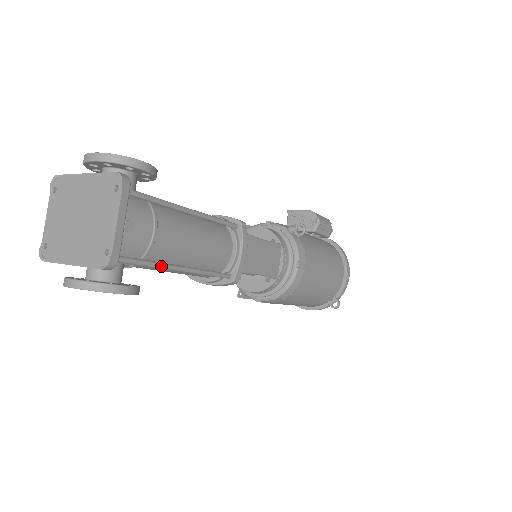
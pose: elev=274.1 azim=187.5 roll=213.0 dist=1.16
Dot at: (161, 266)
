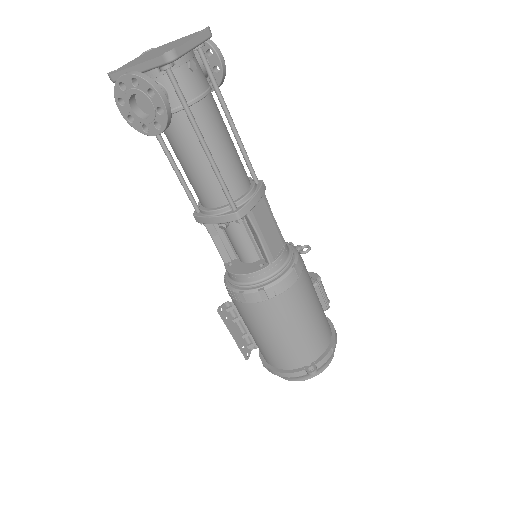
Dot at: (195, 122)
